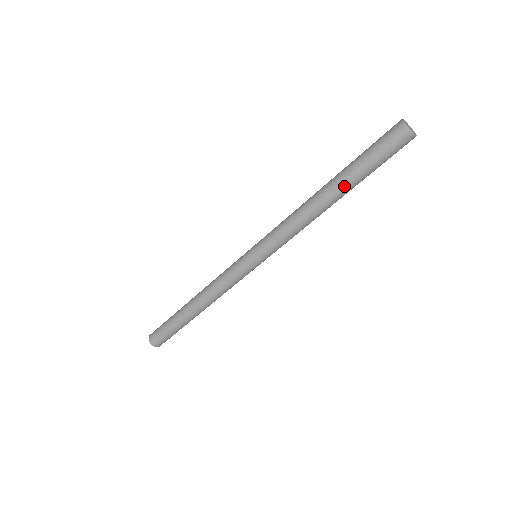
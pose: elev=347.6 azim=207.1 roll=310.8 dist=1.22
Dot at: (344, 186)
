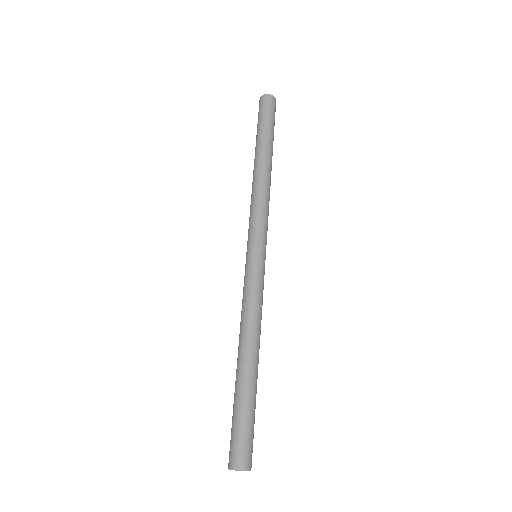
Dot at: (257, 149)
